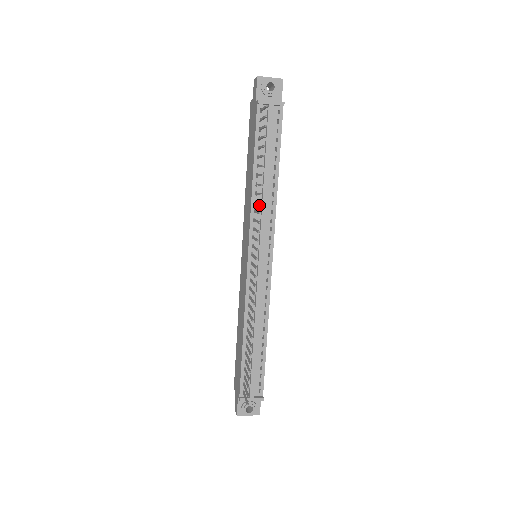
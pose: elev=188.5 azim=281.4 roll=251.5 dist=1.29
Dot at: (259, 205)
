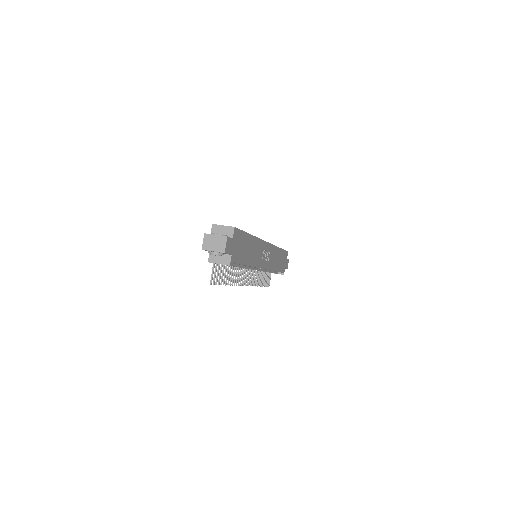
Dot at: occluded
